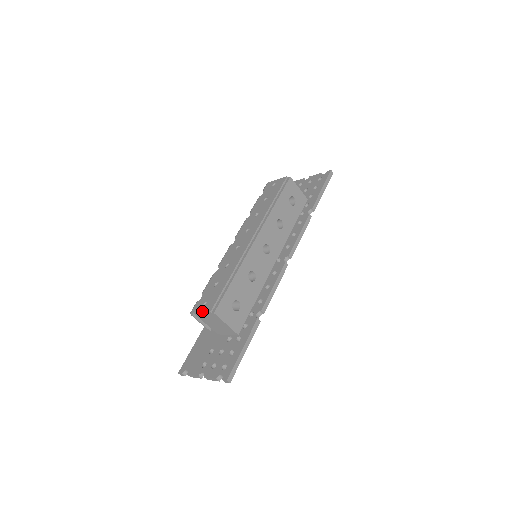
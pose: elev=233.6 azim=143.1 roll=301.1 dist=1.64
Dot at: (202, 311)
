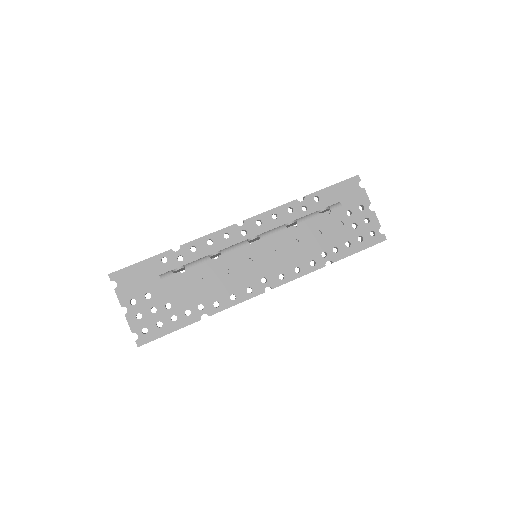
Dot at: (169, 298)
